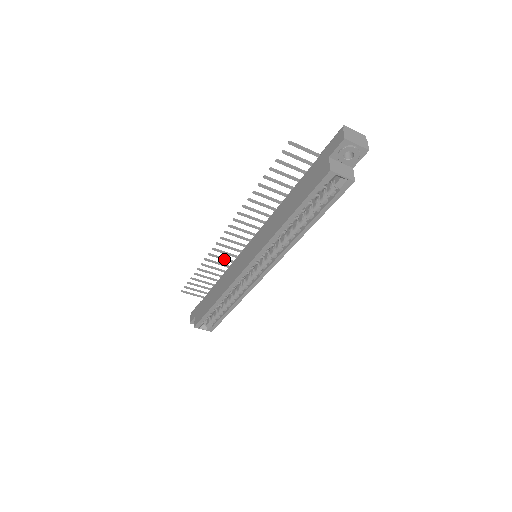
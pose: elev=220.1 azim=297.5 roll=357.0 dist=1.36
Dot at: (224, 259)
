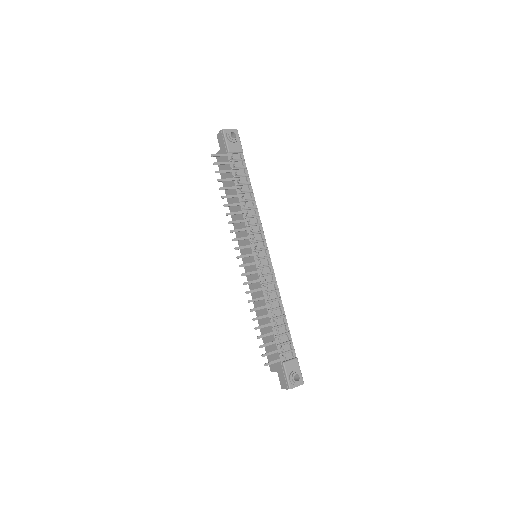
Dot at: (242, 221)
